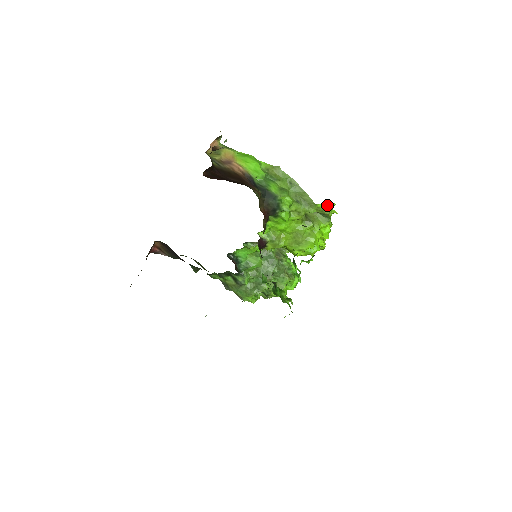
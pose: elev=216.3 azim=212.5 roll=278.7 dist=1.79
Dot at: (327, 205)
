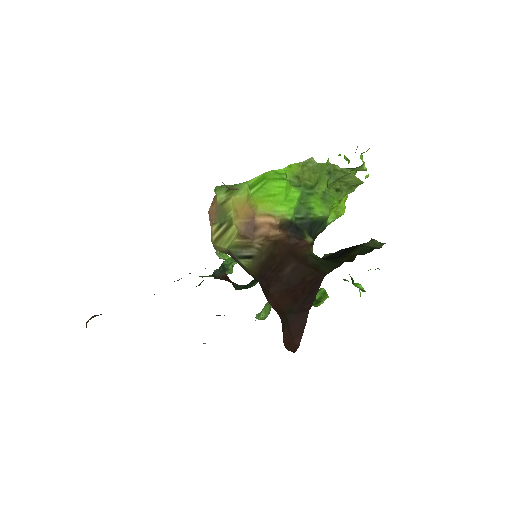
Dot at: occluded
